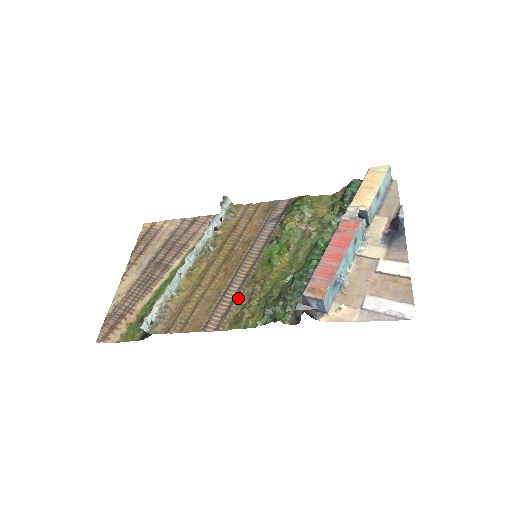
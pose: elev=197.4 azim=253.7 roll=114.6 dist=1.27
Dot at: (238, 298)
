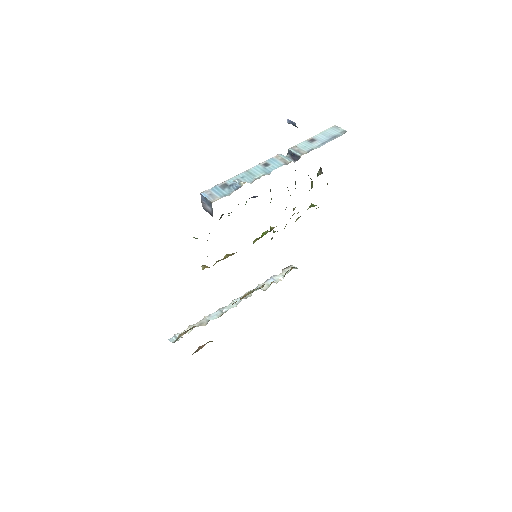
Dot at: occluded
